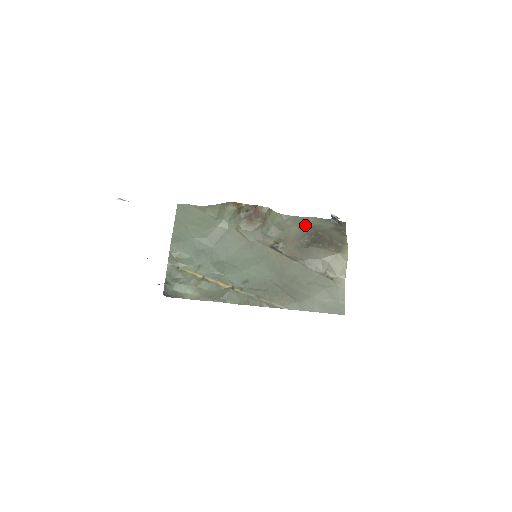
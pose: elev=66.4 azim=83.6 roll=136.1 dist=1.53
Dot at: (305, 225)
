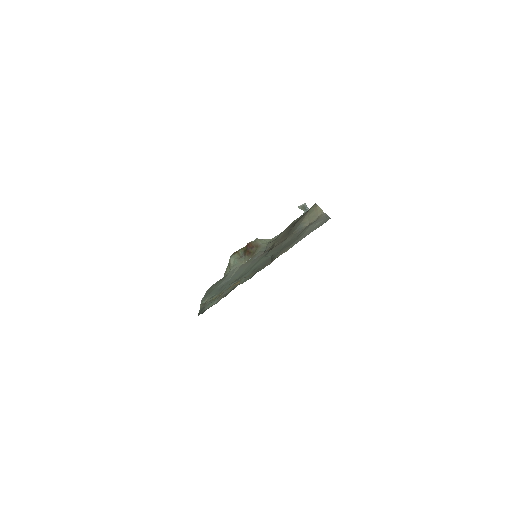
Dot at: (288, 228)
